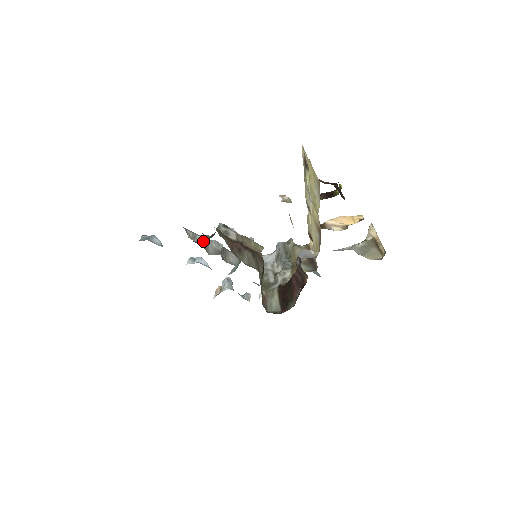
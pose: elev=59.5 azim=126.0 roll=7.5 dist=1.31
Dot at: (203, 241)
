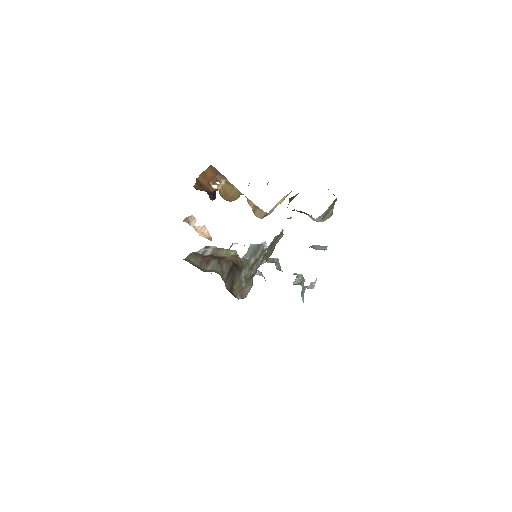
Dot at: occluded
